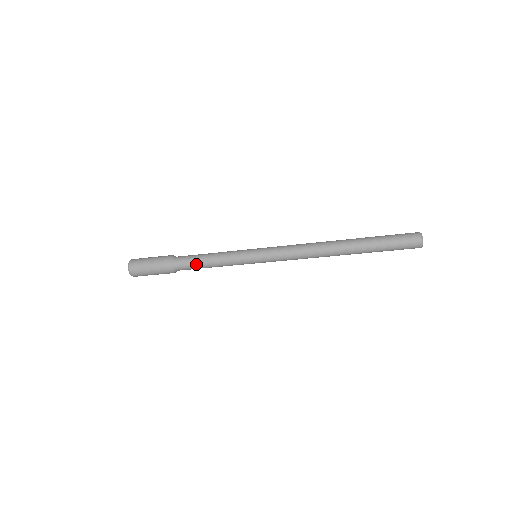
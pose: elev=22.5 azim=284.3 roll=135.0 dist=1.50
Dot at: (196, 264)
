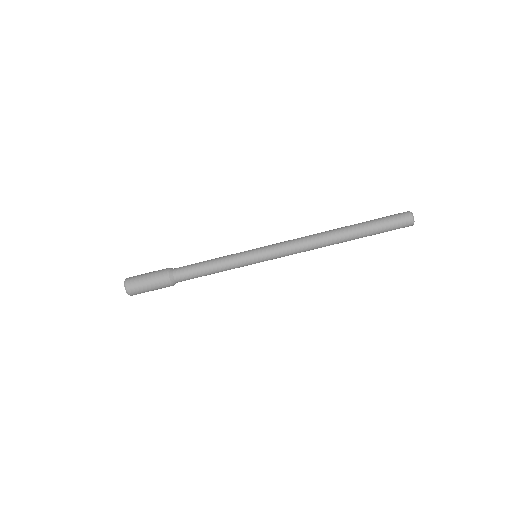
Dot at: (195, 264)
